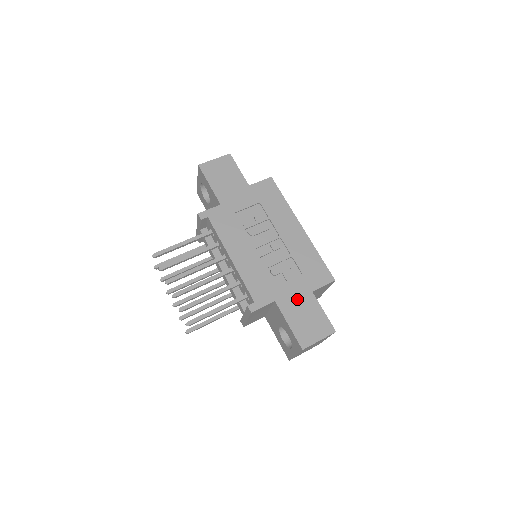
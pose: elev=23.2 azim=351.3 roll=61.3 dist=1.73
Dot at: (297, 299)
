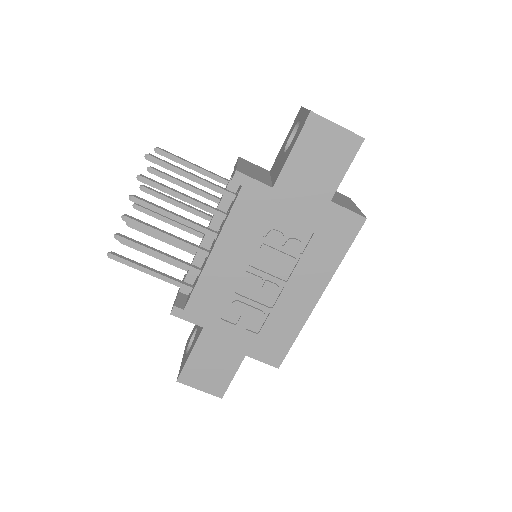
Dot at: (224, 346)
